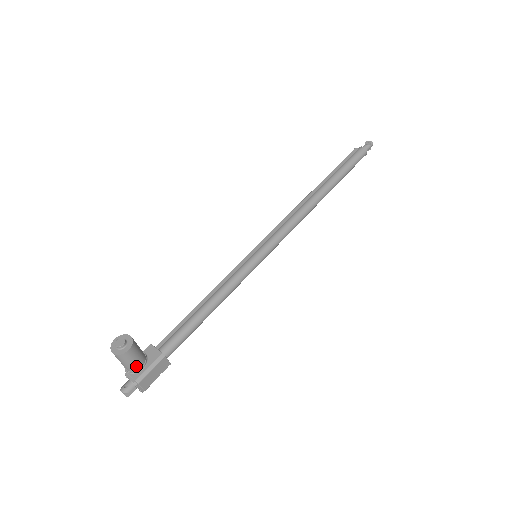
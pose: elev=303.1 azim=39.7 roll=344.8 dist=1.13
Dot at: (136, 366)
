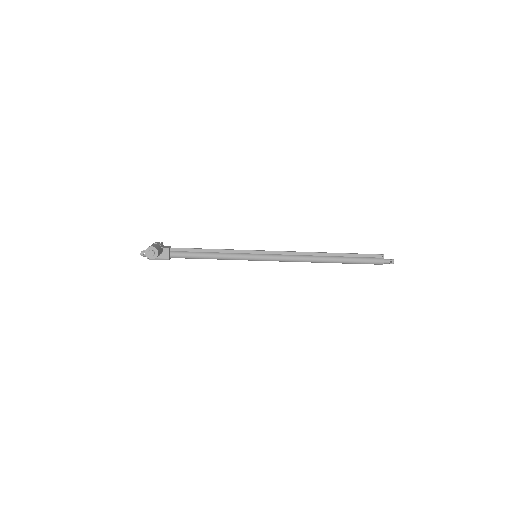
Dot at: occluded
